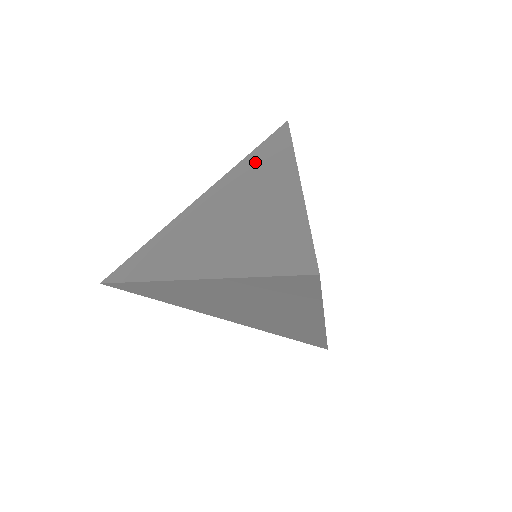
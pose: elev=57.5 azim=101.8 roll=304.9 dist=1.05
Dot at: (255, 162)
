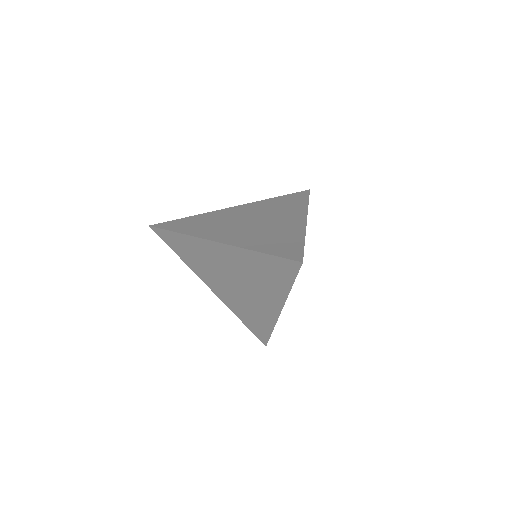
Dot at: (281, 202)
